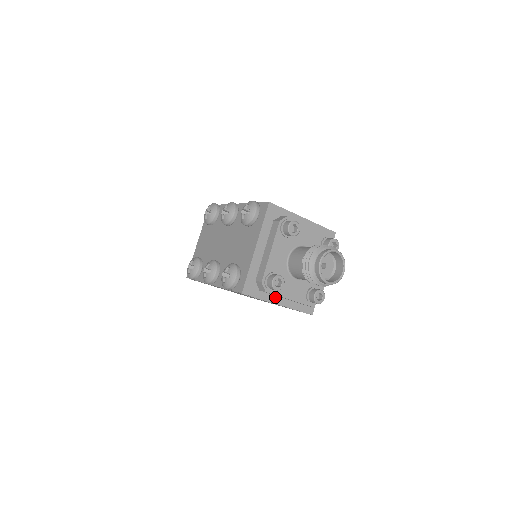
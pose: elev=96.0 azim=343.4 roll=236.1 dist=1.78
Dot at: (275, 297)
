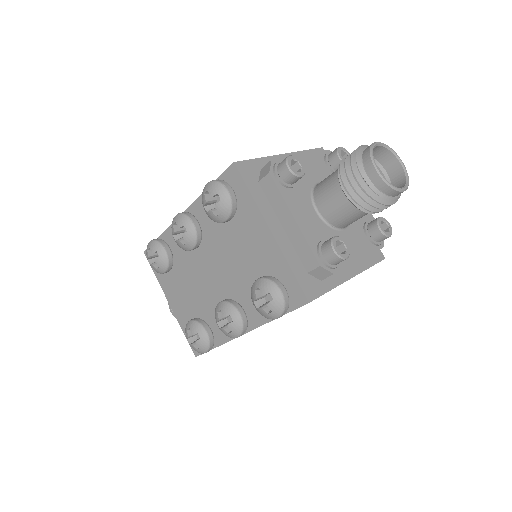
Dot at: (340, 273)
